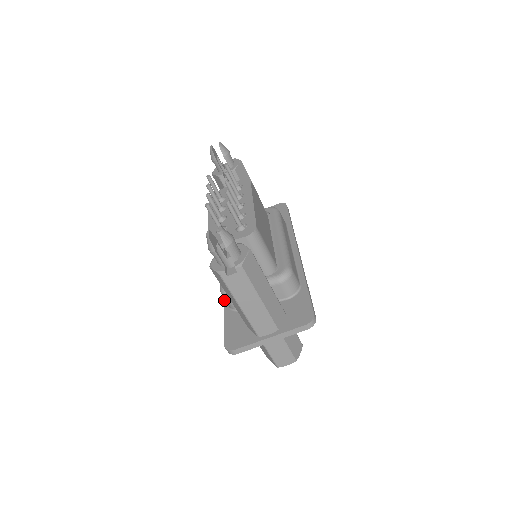
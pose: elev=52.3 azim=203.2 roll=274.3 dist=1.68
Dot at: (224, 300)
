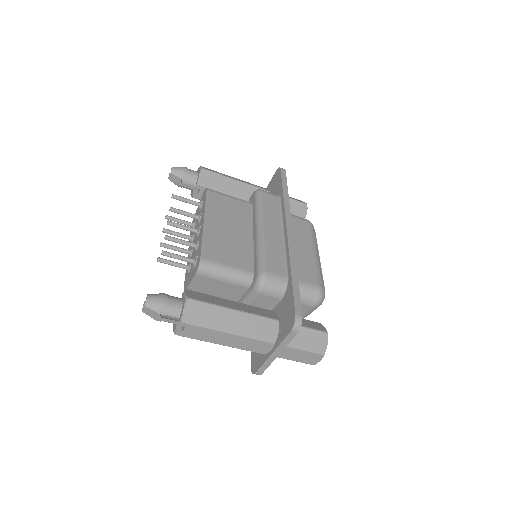
Dot at: occluded
